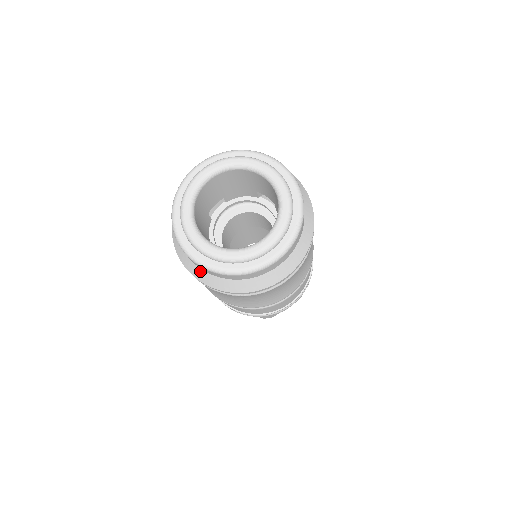
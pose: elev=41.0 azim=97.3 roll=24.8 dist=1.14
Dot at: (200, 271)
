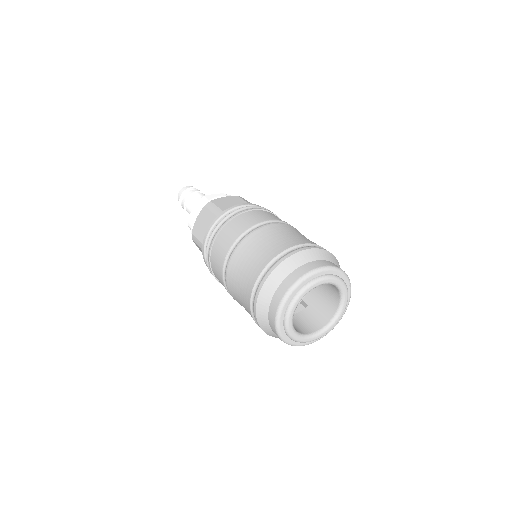
Dot at: (268, 326)
